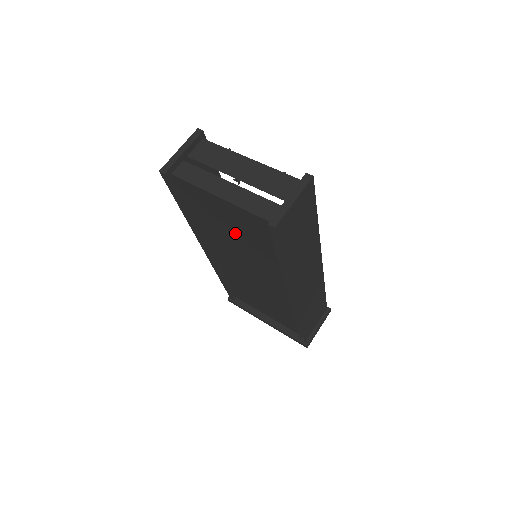
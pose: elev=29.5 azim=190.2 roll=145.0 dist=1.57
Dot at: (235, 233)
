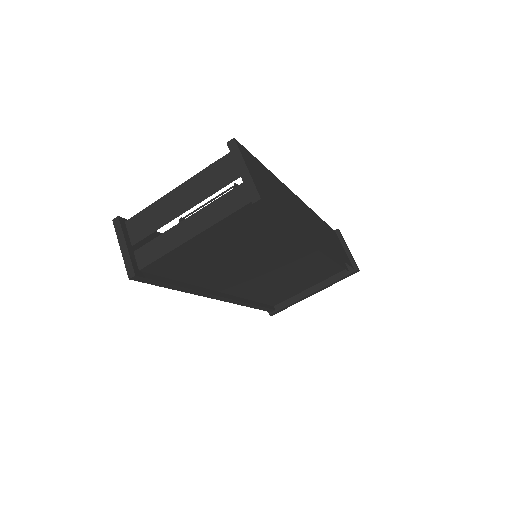
Dot at: (231, 251)
